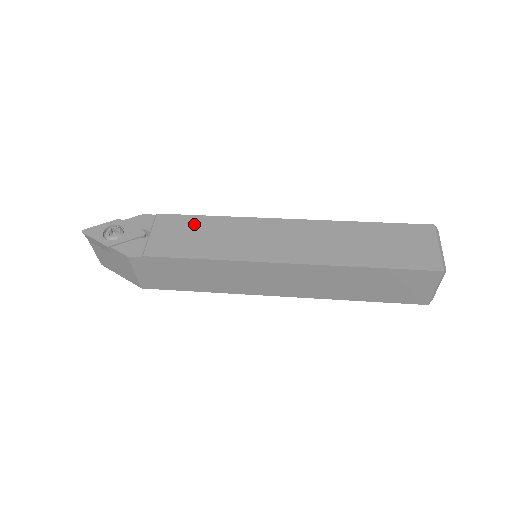
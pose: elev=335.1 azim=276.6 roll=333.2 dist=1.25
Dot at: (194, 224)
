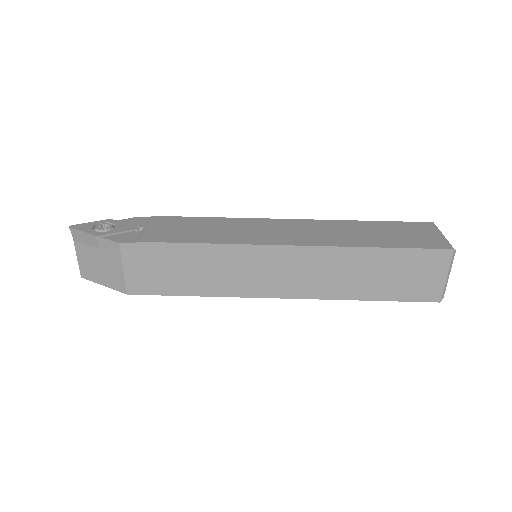
Dot at: (191, 222)
